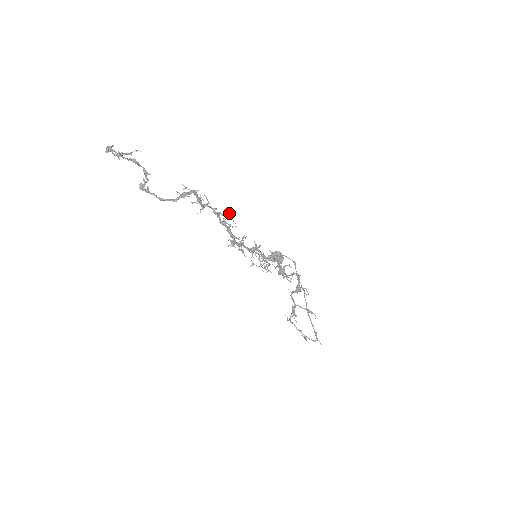
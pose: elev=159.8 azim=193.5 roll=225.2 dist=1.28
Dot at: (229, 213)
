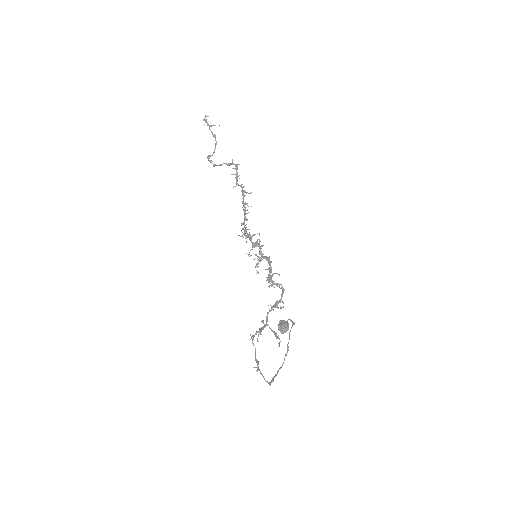
Dot at: (251, 192)
